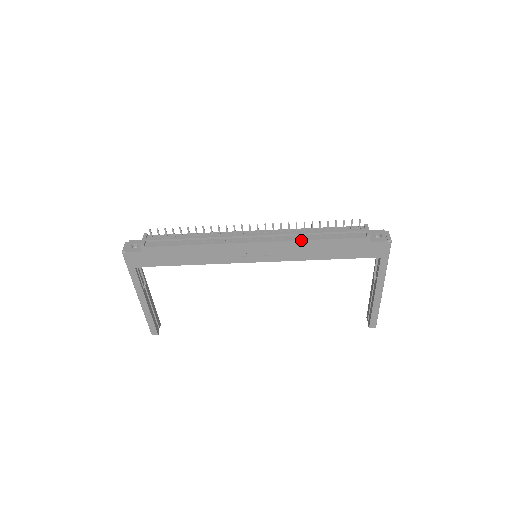
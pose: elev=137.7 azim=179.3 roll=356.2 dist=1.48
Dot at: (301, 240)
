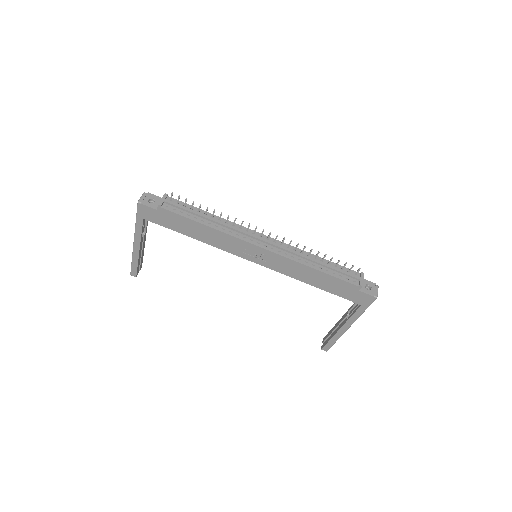
Dot at: (302, 264)
